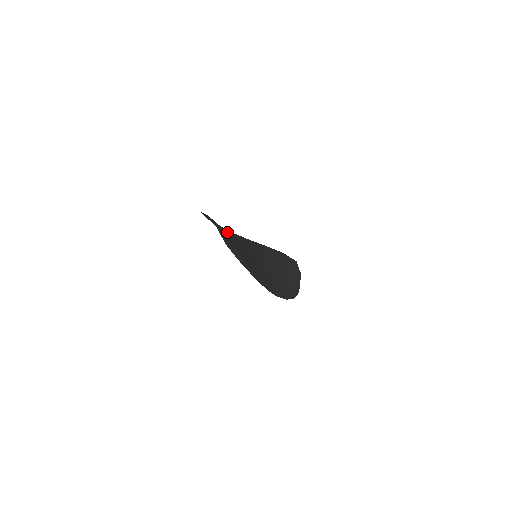
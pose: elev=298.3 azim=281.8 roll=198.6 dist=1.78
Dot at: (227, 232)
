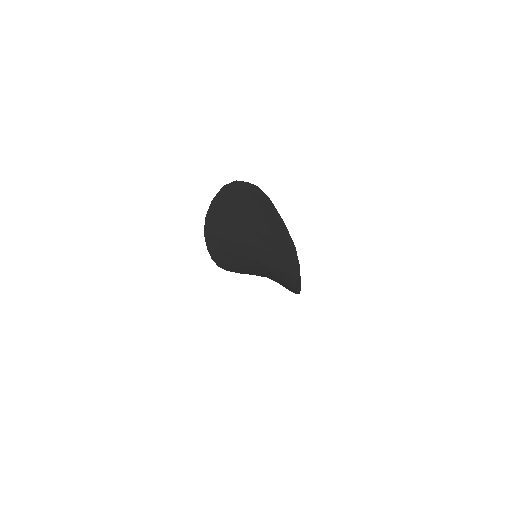
Dot at: (224, 237)
